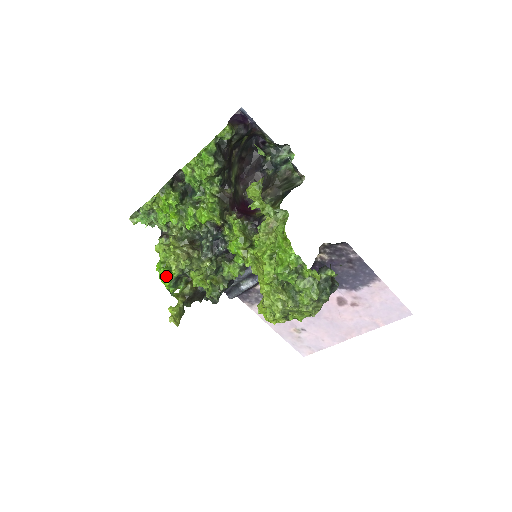
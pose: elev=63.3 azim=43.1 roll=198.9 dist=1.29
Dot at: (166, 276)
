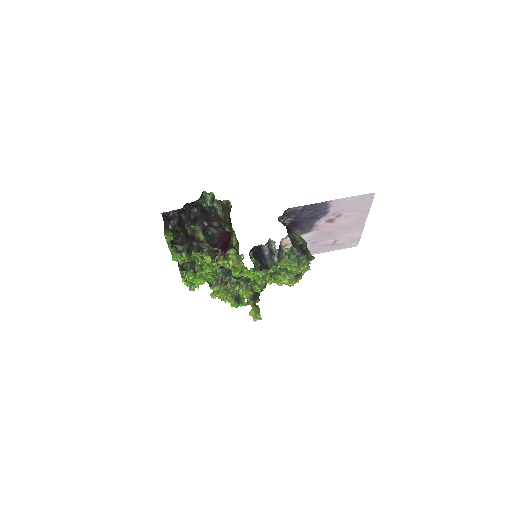
Dot at: (231, 304)
